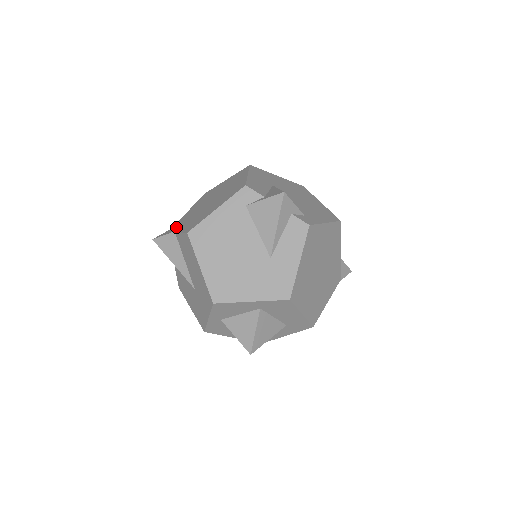
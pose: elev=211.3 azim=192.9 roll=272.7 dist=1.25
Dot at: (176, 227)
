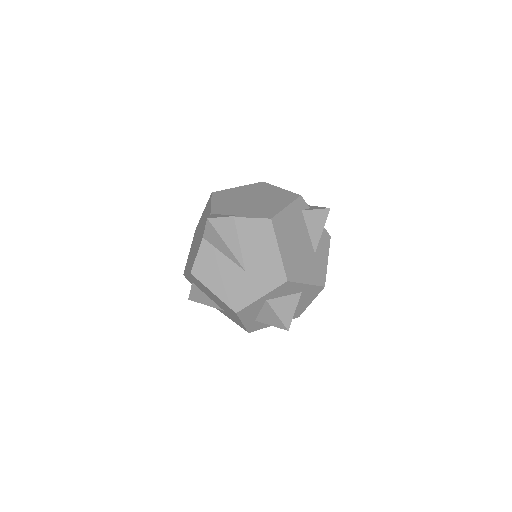
Dot at: (224, 213)
